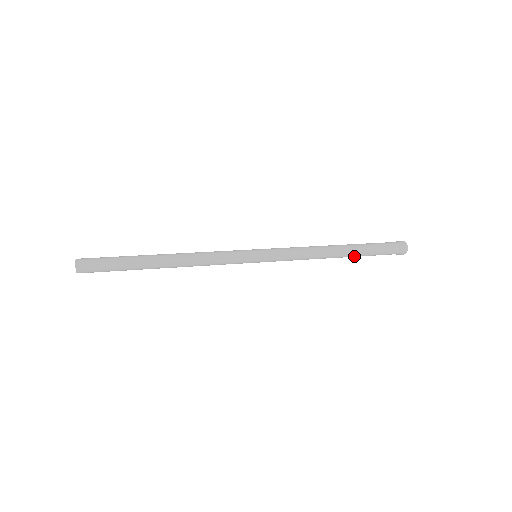
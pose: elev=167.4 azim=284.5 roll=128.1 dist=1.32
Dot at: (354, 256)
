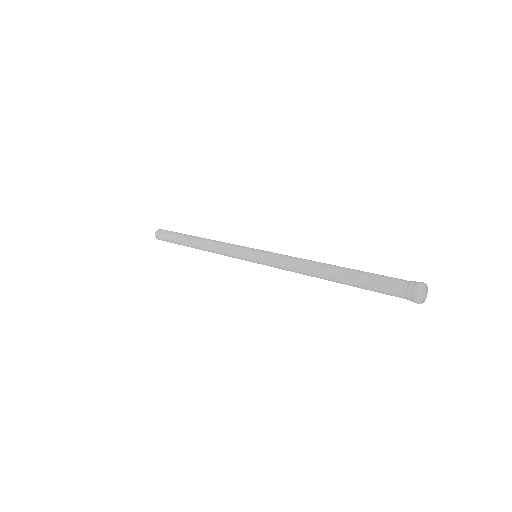
Dot at: (345, 280)
